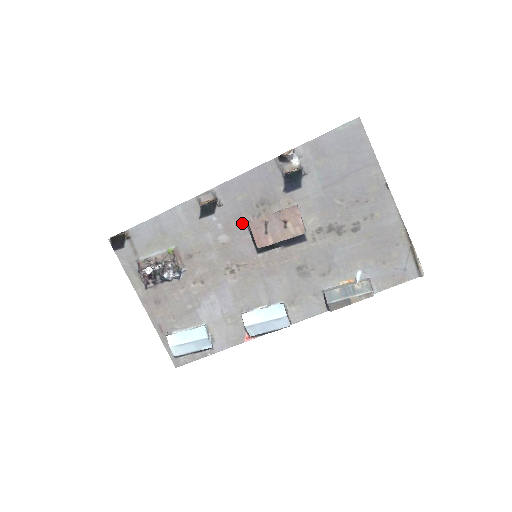
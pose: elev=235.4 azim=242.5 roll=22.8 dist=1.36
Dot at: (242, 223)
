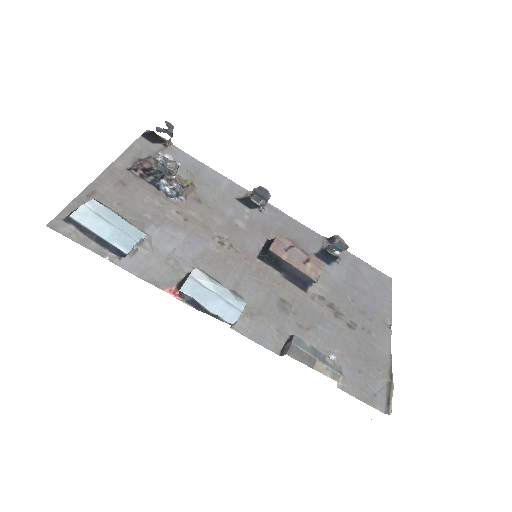
Dot at: (266, 233)
